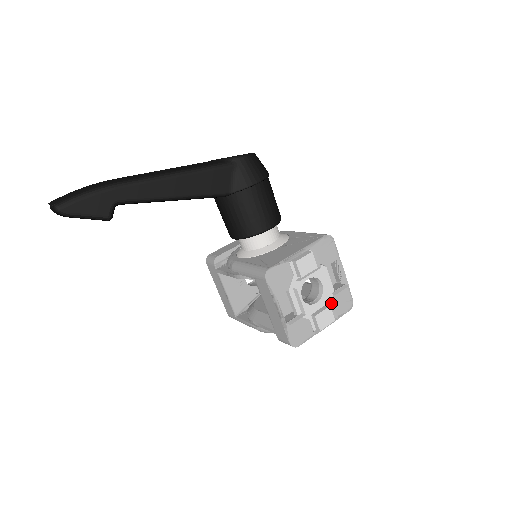
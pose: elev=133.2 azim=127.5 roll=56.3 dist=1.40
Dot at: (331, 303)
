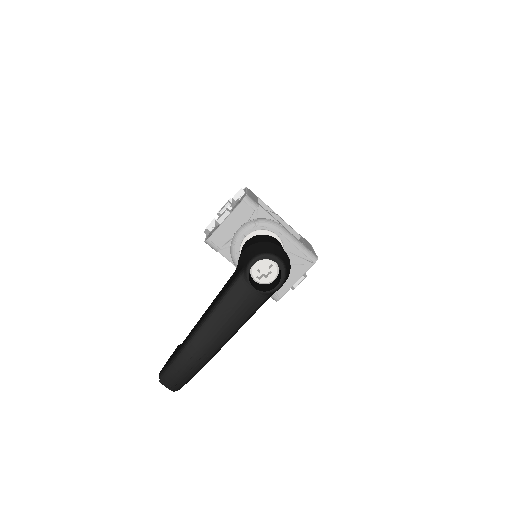
Dot at: occluded
